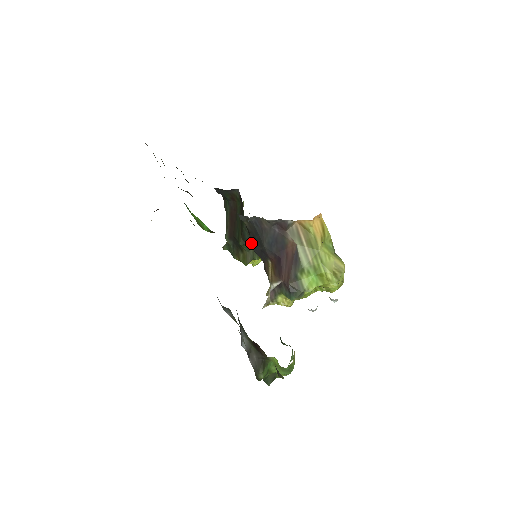
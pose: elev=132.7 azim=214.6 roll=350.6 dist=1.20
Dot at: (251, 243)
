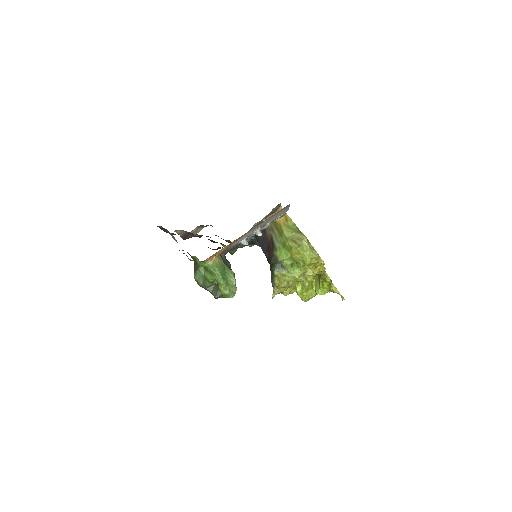
Dot at: occluded
